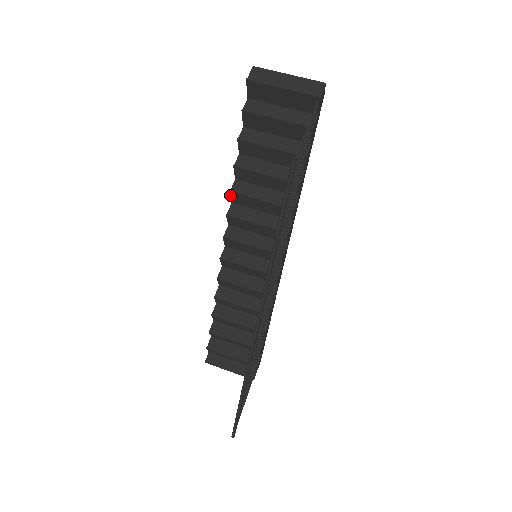
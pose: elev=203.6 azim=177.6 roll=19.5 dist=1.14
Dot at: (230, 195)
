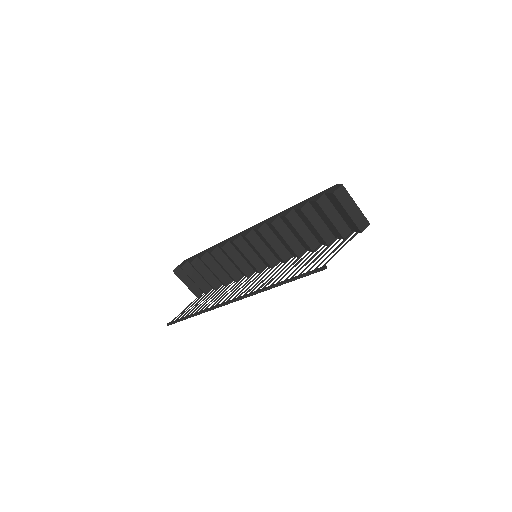
Dot at: (269, 223)
